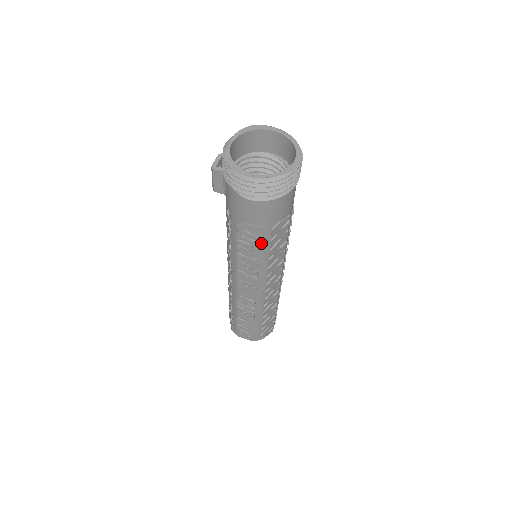
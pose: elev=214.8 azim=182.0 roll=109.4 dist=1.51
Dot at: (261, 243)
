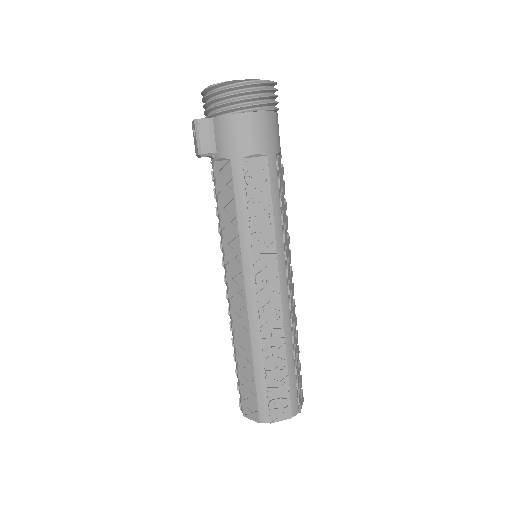
Dot at: (271, 184)
